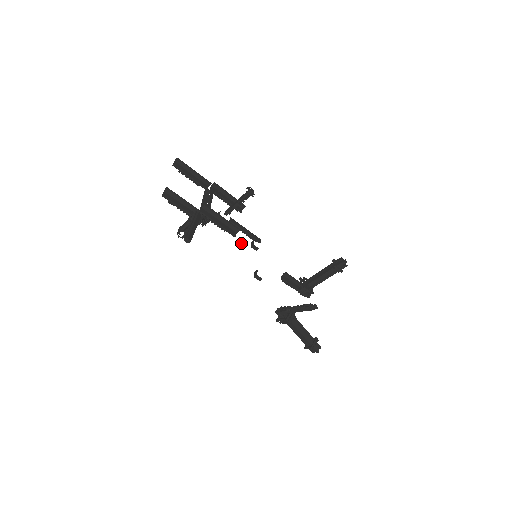
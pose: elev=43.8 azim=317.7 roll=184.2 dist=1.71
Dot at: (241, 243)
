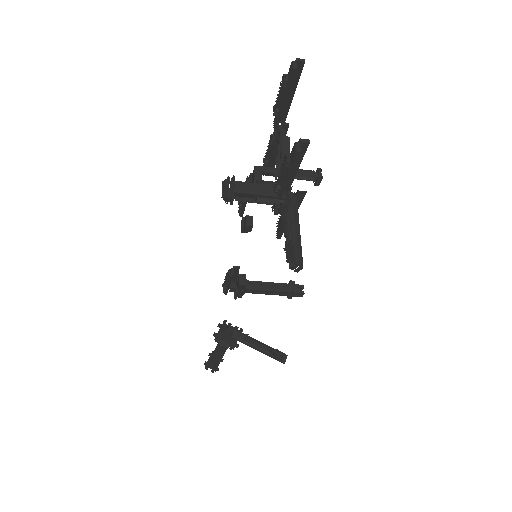
Dot at: (249, 226)
